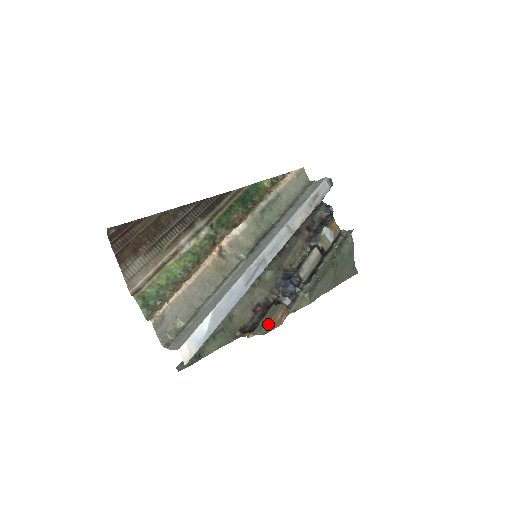
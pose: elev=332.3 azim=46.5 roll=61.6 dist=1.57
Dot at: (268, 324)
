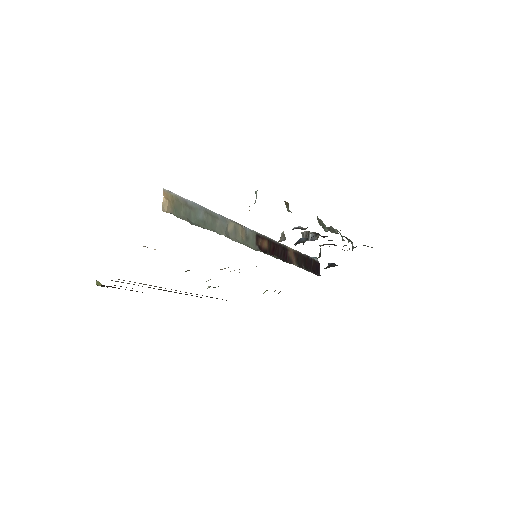
Dot at: occluded
